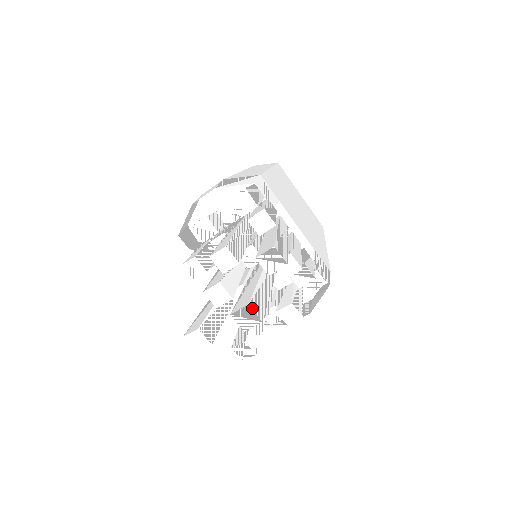
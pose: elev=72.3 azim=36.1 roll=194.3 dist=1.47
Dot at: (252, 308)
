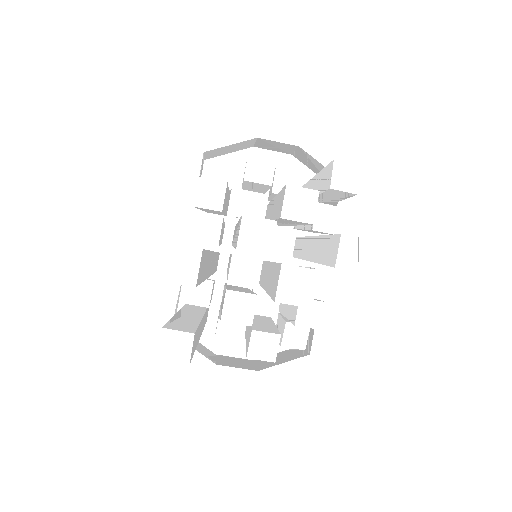
Dot at: (317, 279)
